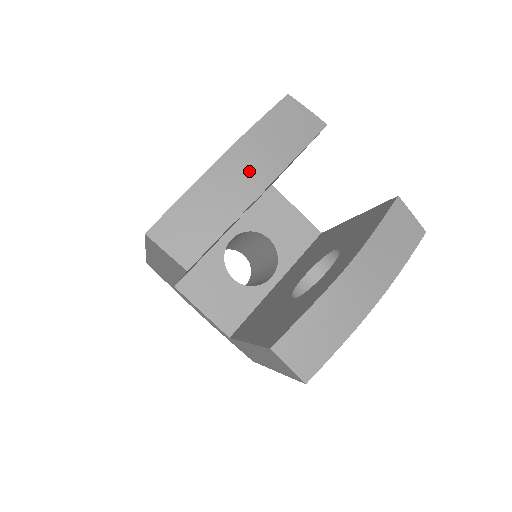
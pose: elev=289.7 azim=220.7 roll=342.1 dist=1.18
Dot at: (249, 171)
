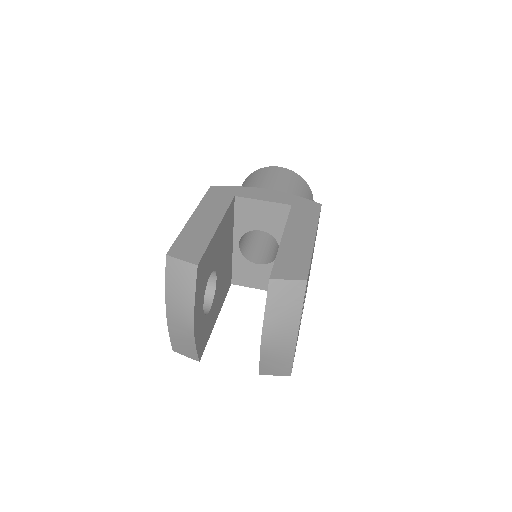
Dot at: (181, 321)
